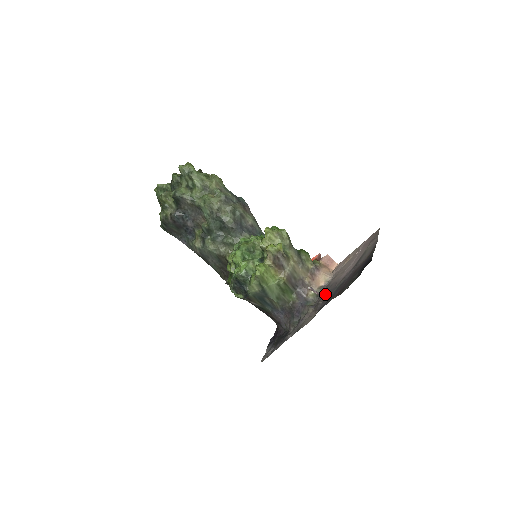
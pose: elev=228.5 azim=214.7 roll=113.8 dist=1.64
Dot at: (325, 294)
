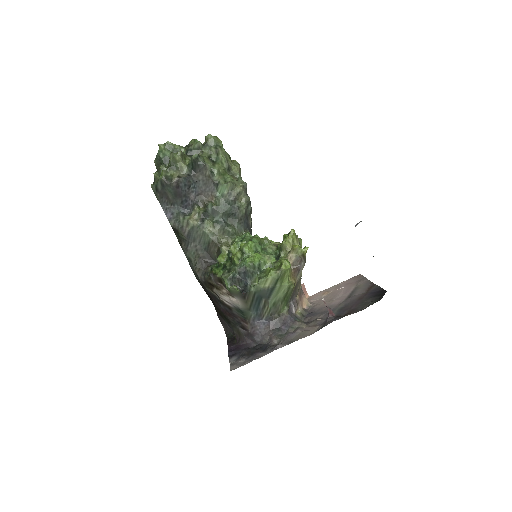
Dot at: (317, 314)
